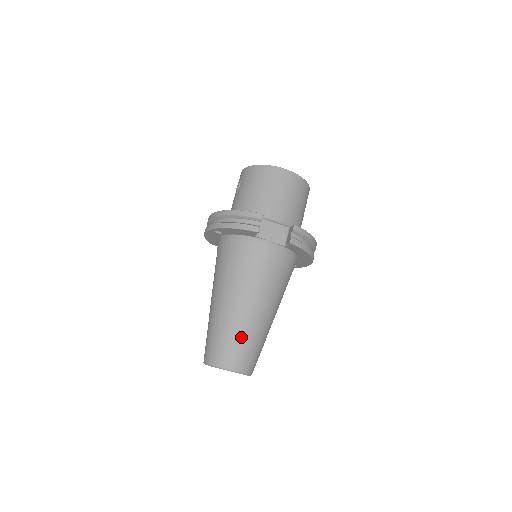
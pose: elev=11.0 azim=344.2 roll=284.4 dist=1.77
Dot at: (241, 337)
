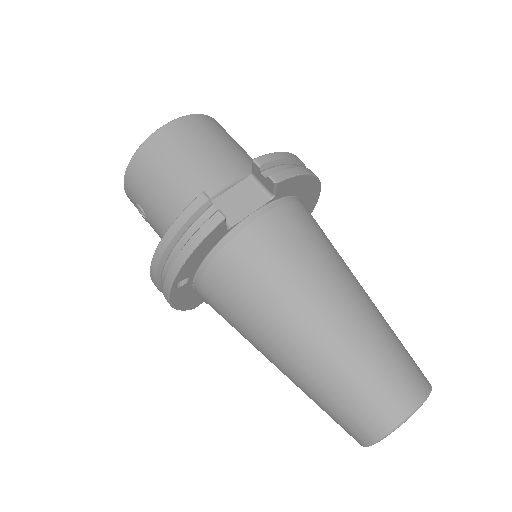
Dot at: (367, 361)
